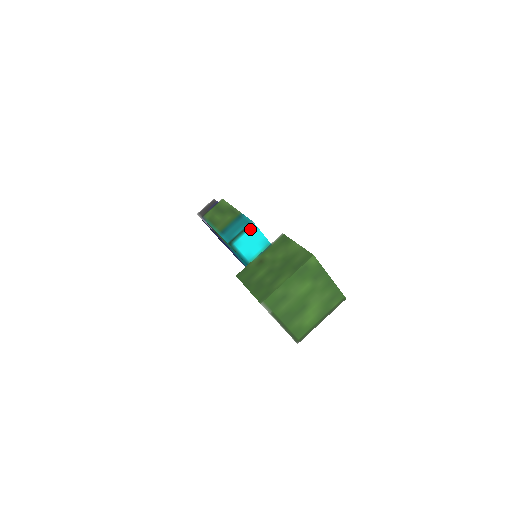
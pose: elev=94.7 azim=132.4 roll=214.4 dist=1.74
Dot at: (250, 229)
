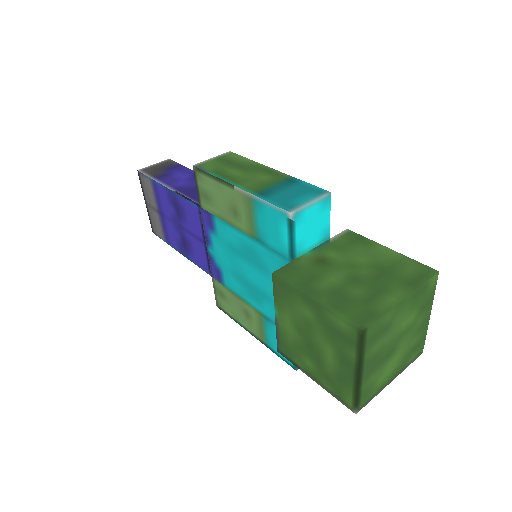
Dot at: (322, 202)
